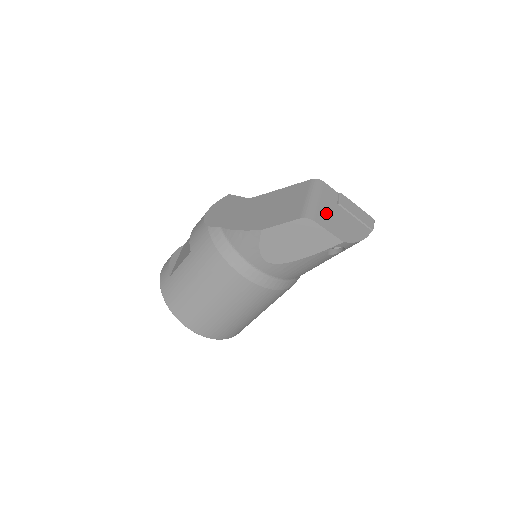
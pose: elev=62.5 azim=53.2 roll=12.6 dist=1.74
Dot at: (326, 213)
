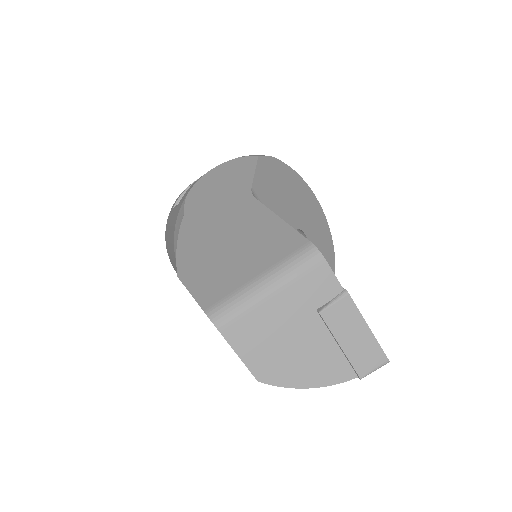
Dot at: (266, 323)
